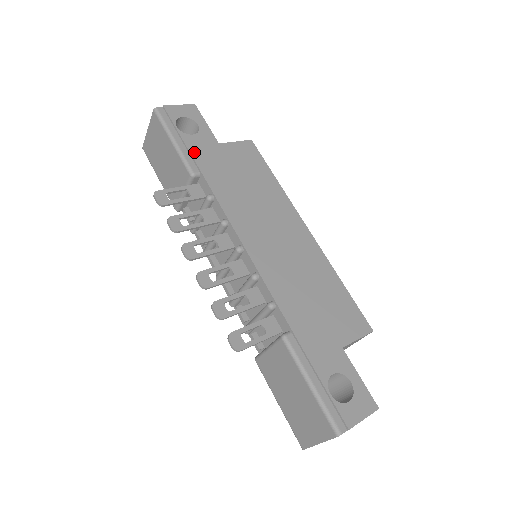
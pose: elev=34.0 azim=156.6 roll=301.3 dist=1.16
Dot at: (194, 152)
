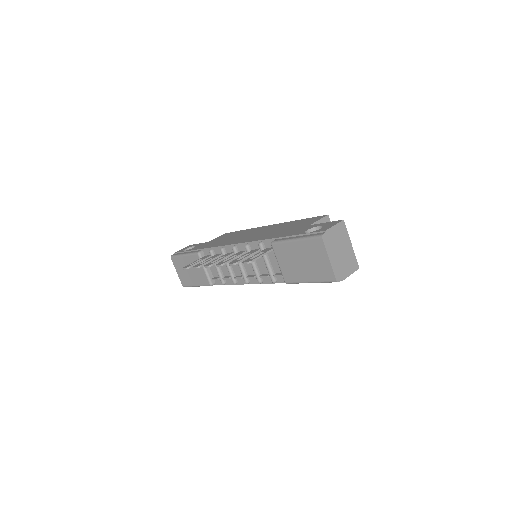
Dot at: (195, 249)
